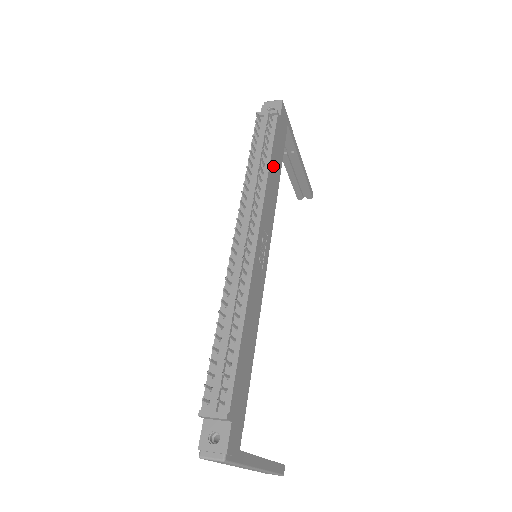
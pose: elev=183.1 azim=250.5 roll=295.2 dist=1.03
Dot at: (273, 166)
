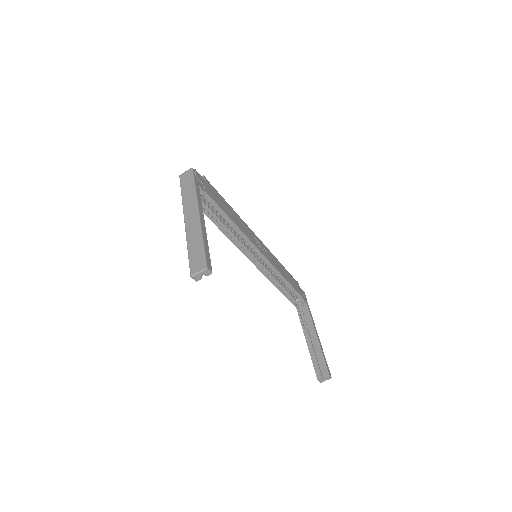
Dot at: (285, 271)
